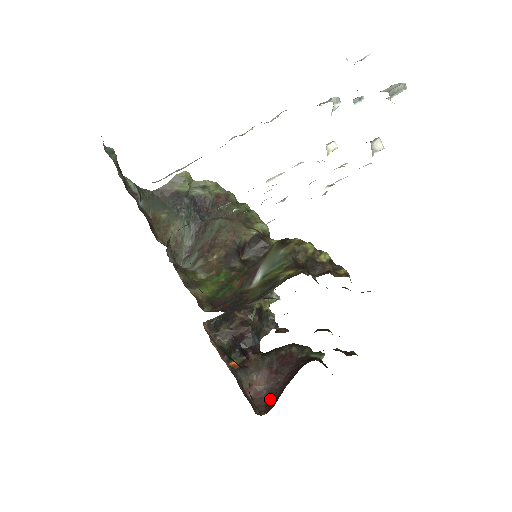
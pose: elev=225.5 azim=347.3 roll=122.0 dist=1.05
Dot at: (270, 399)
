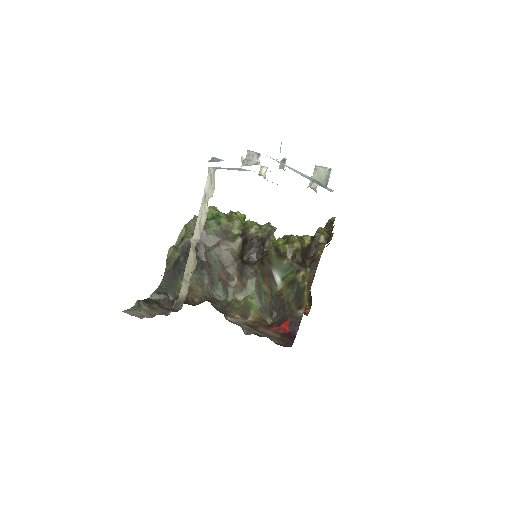
Dot at: occluded
